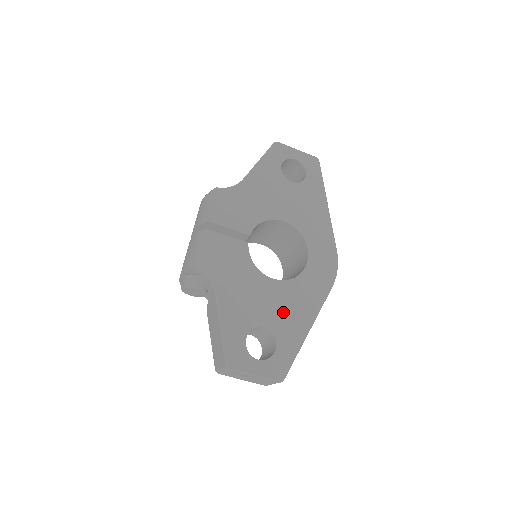
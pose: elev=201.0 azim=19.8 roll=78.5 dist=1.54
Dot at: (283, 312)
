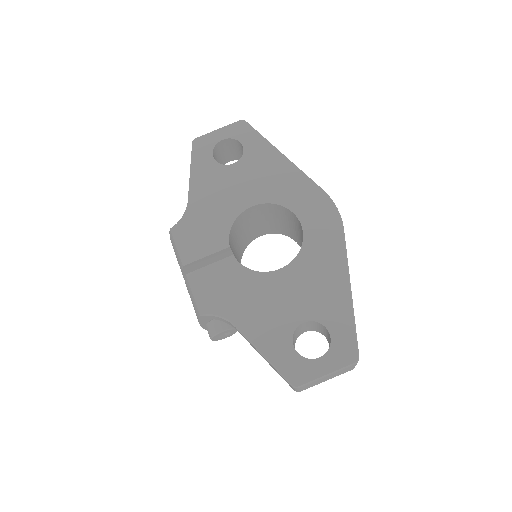
Dot at: (312, 293)
